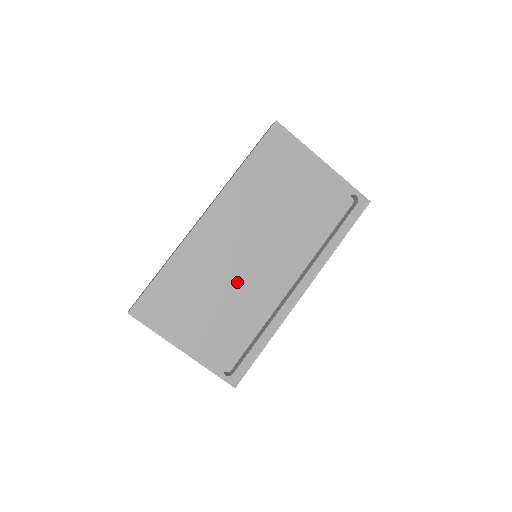
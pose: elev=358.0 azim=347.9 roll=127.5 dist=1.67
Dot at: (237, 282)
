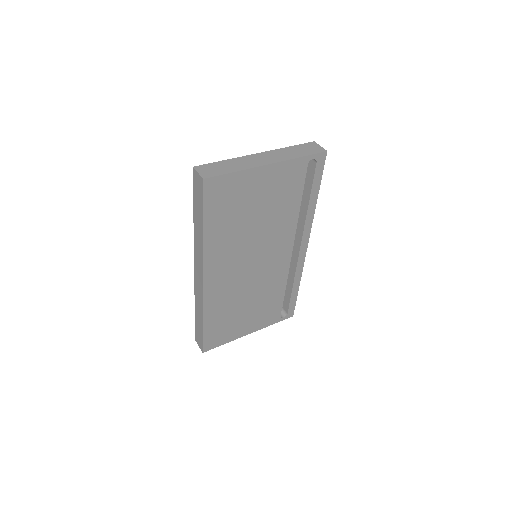
Dot at: (257, 284)
